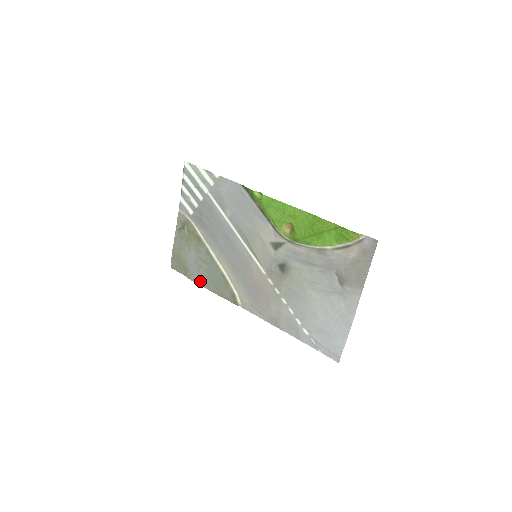
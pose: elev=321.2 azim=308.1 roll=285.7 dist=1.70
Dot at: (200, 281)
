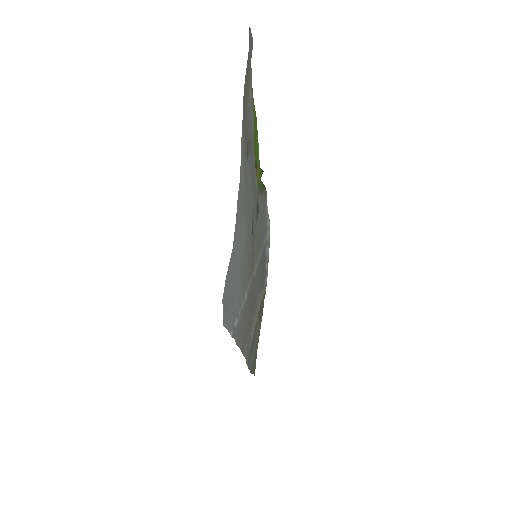
Dot at: occluded
